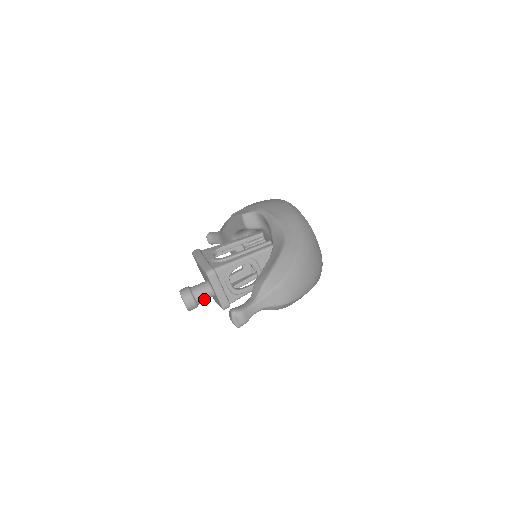
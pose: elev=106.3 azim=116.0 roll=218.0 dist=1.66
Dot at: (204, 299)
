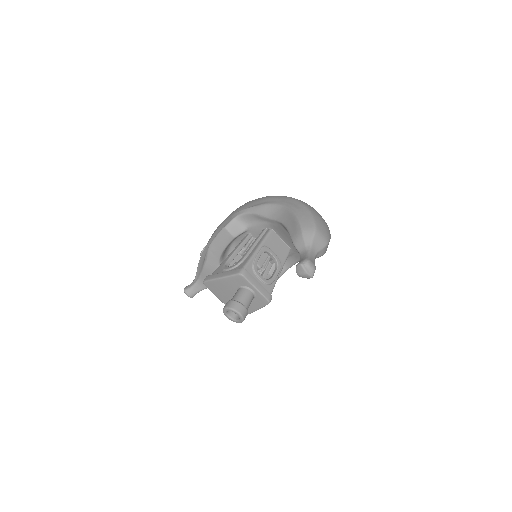
Dot at: (249, 302)
